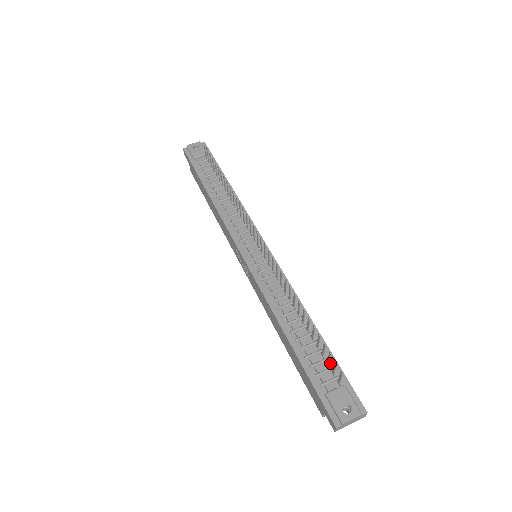
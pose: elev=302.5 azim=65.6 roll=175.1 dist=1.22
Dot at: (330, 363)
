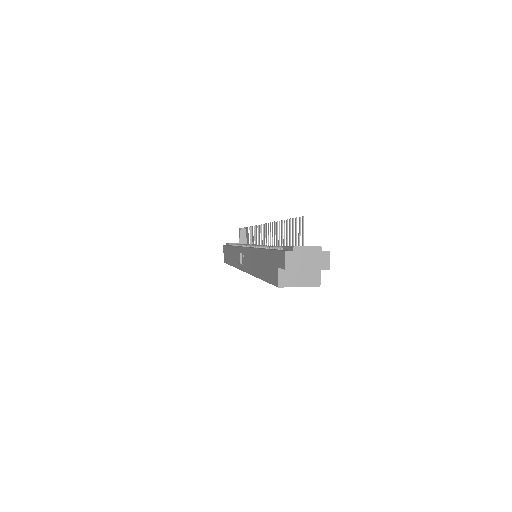
Dot at: occluded
